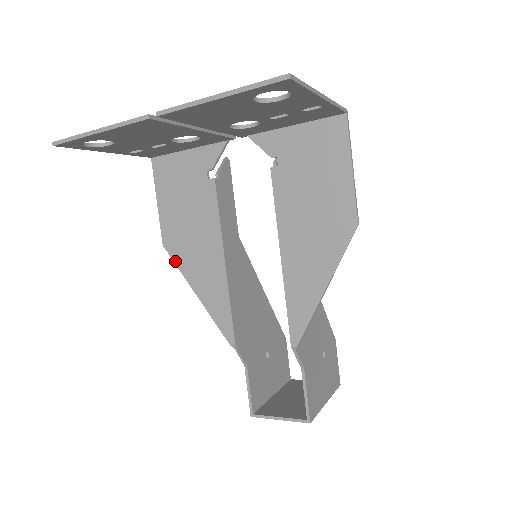
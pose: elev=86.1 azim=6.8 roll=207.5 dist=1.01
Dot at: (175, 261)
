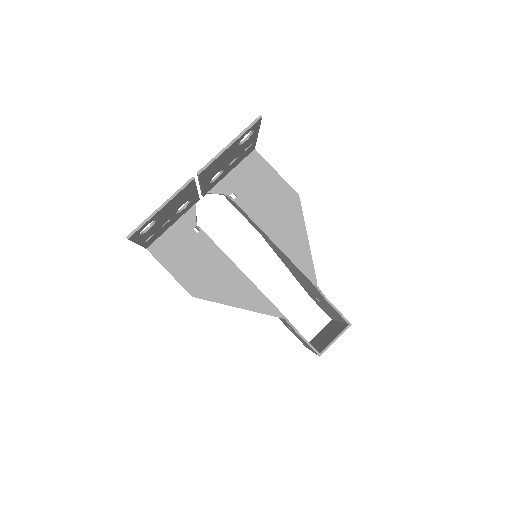
Dot at: (208, 299)
